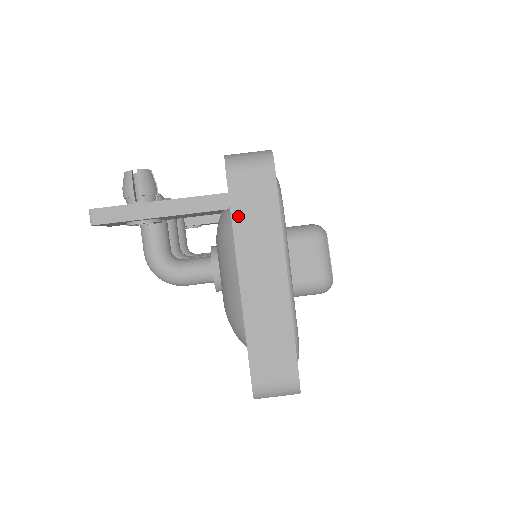
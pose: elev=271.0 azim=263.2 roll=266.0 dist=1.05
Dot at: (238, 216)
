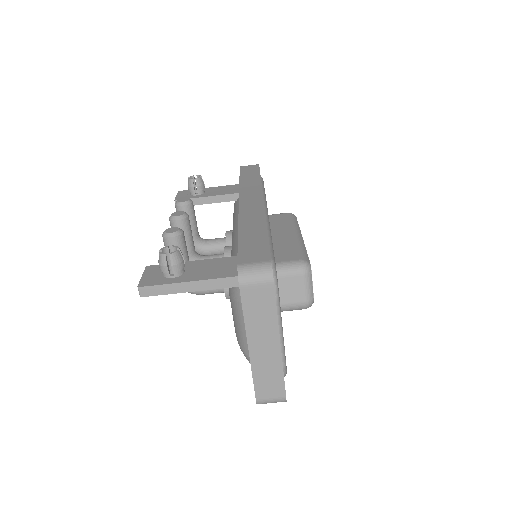
Dot at: (248, 311)
